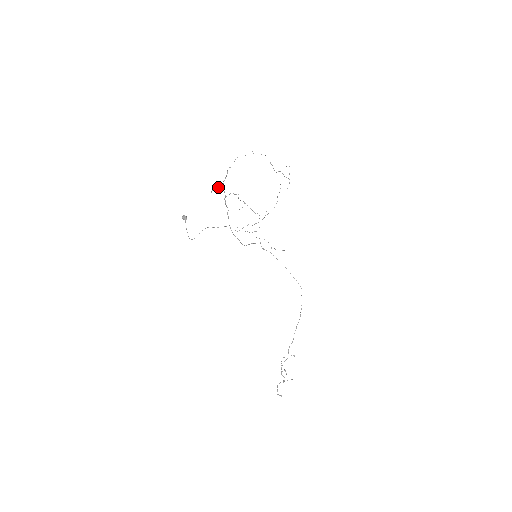
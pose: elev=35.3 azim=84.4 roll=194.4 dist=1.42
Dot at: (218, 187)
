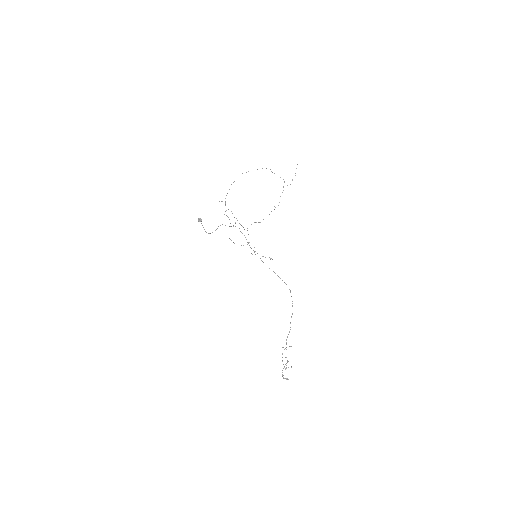
Dot at: occluded
